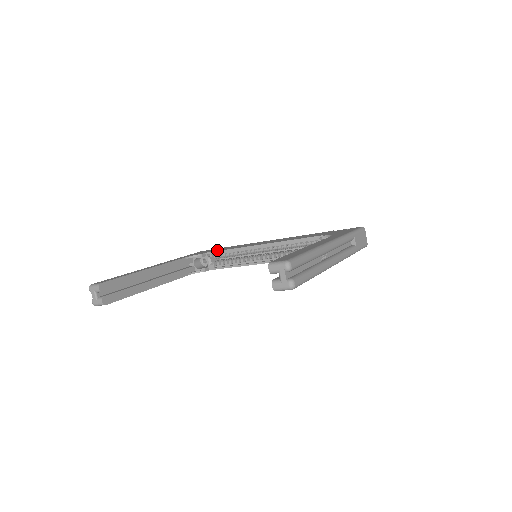
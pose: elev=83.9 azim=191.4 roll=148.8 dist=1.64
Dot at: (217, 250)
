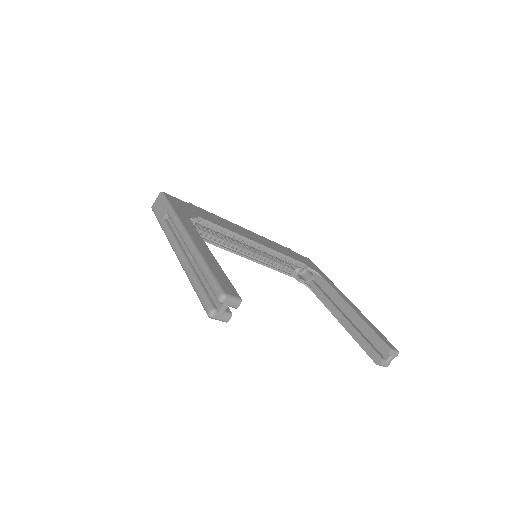
Dot at: (207, 218)
